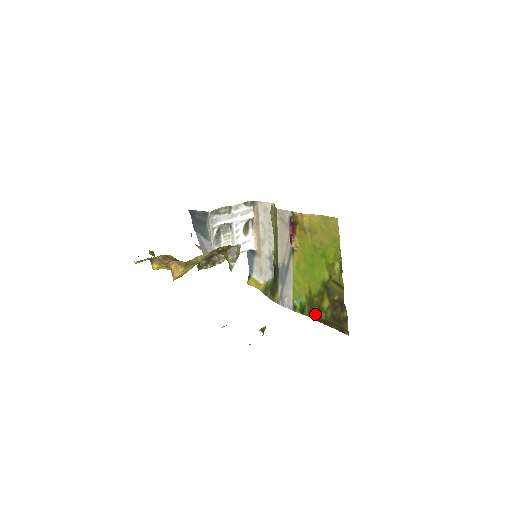
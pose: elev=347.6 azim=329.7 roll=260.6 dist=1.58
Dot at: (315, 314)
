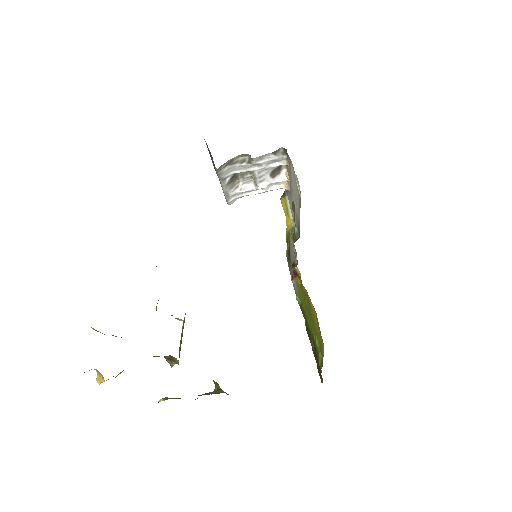
Dot at: (307, 331)
